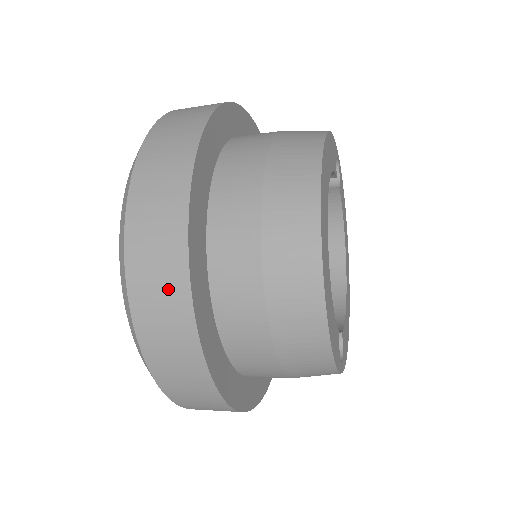
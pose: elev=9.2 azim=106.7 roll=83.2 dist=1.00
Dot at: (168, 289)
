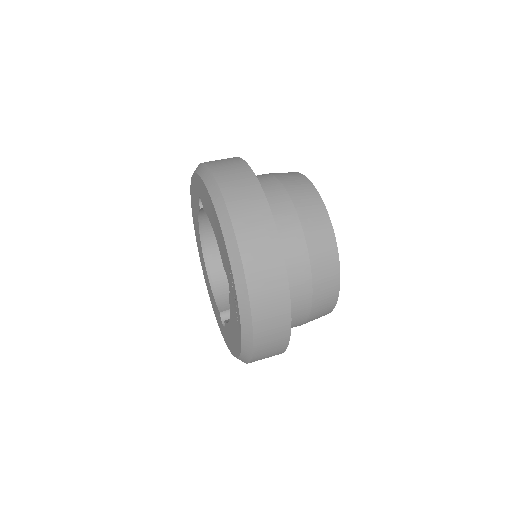
Dot at: (278, 330)
